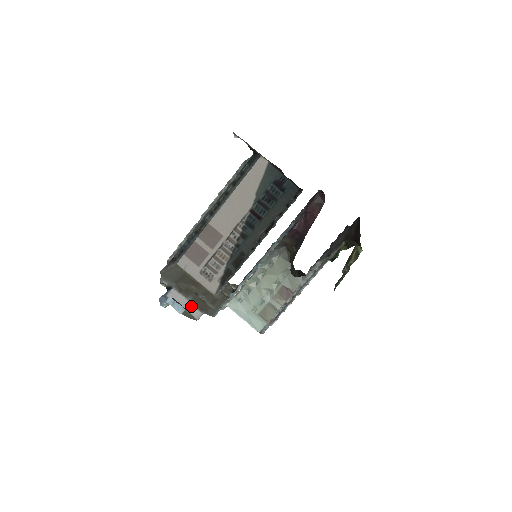
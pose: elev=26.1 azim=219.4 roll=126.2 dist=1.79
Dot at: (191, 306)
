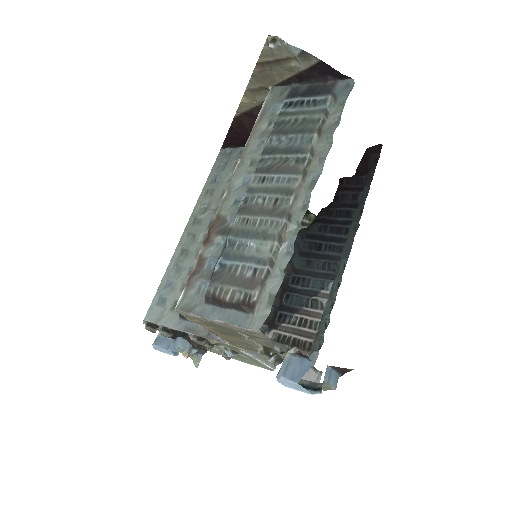
Dot at: (308, 370)
